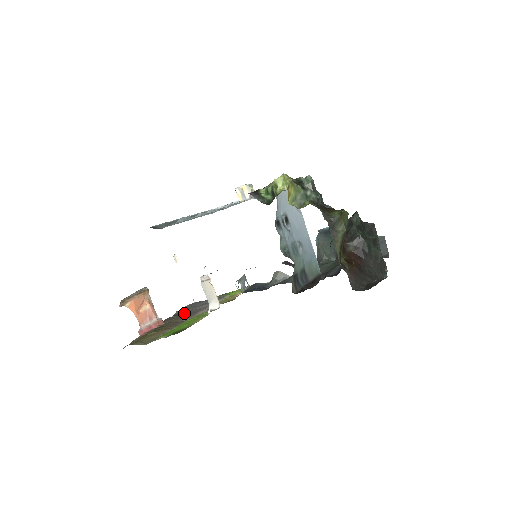
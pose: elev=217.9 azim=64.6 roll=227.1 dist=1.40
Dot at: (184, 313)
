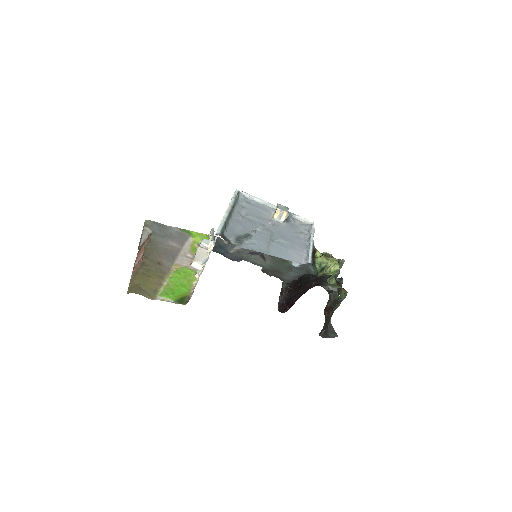
Dot at: (156, 244)
